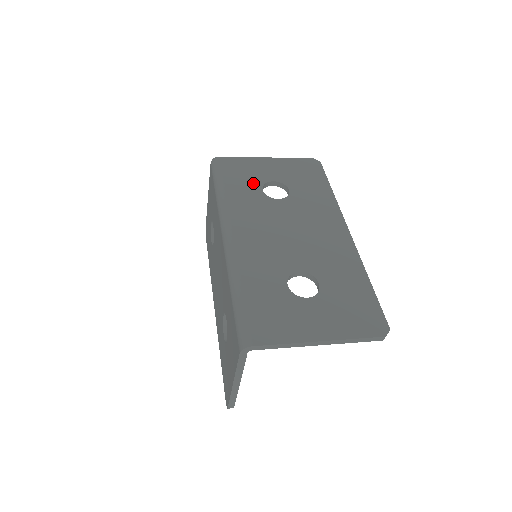
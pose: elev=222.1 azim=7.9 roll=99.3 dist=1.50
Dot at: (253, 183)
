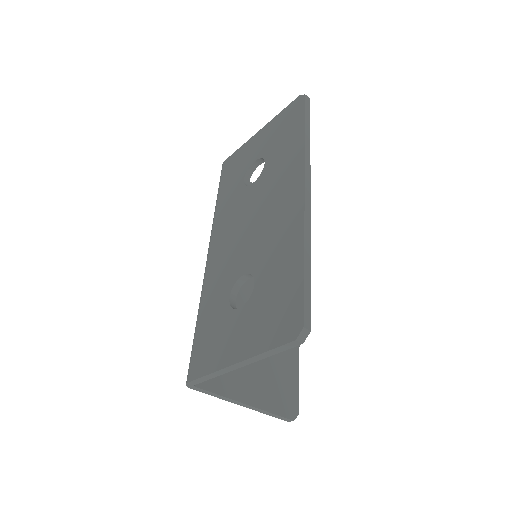
Dot at: (239, 176)
